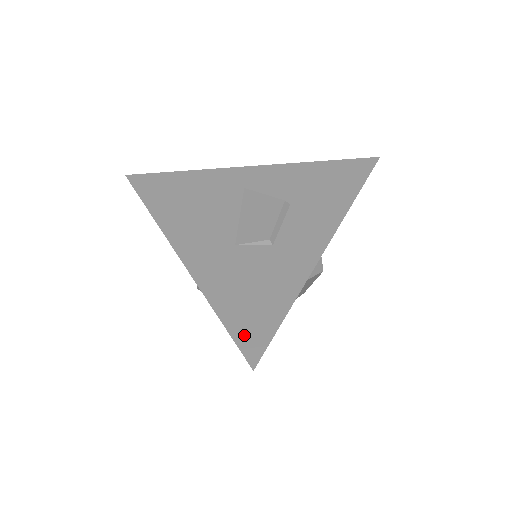
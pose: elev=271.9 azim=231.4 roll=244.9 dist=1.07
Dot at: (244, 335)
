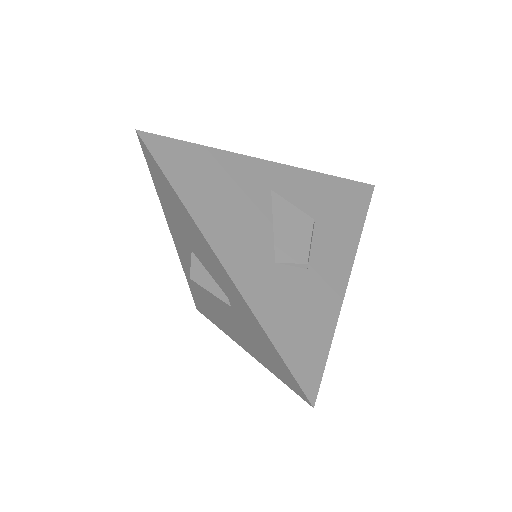
Dot at: (301, 370)
